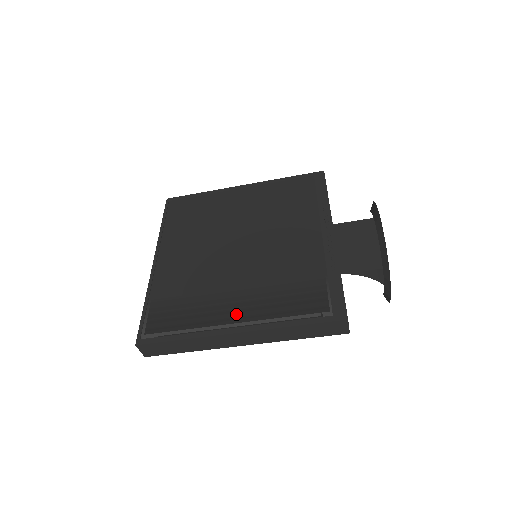
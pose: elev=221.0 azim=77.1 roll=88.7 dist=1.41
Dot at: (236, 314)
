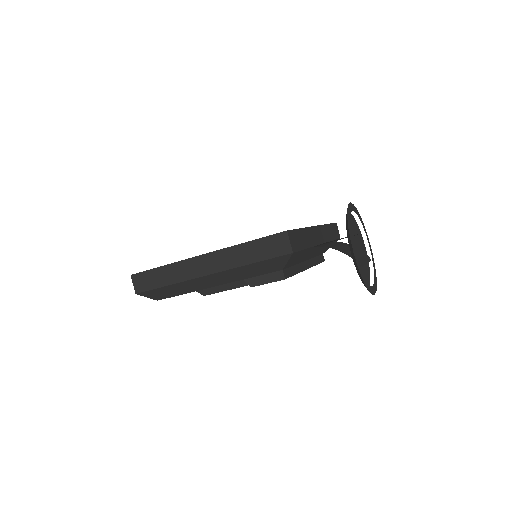
Dot at: occluded
